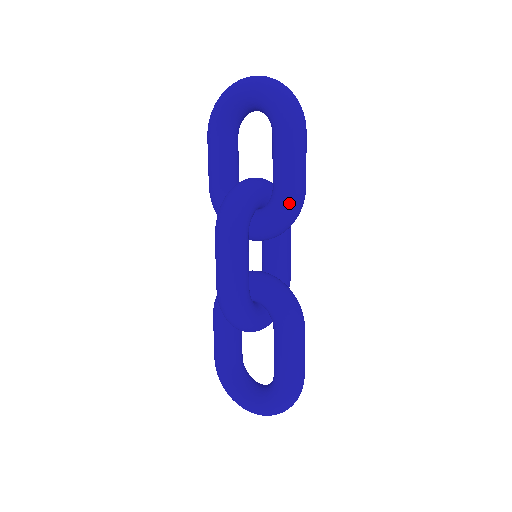
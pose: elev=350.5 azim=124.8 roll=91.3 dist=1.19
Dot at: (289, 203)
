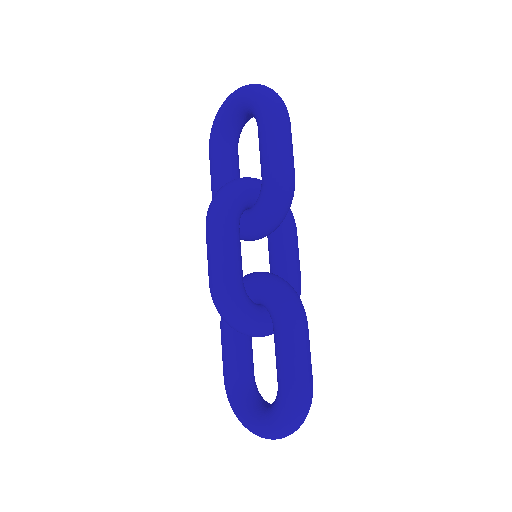
Dot at: (275, 188)
